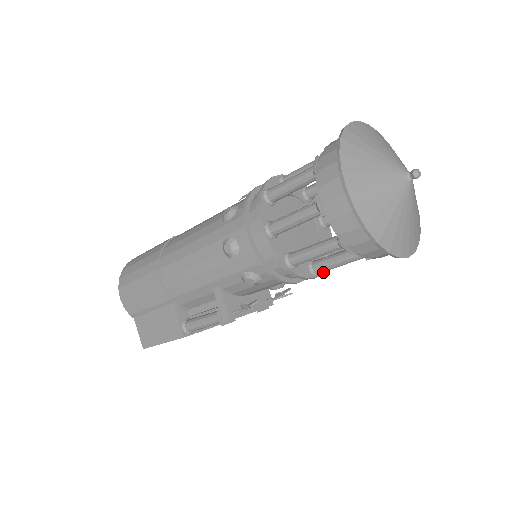
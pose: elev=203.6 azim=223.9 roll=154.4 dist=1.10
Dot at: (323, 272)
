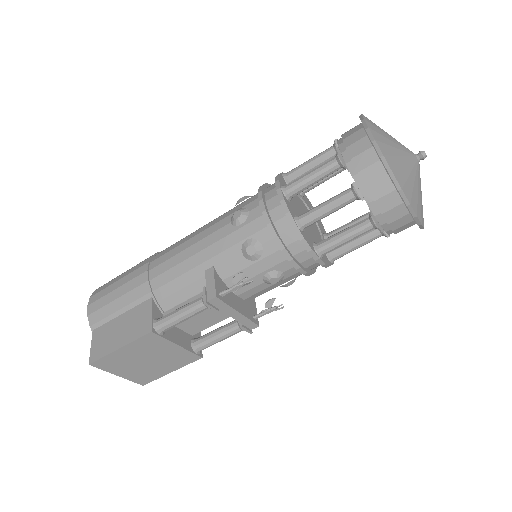
Dot at: (325, 262)
